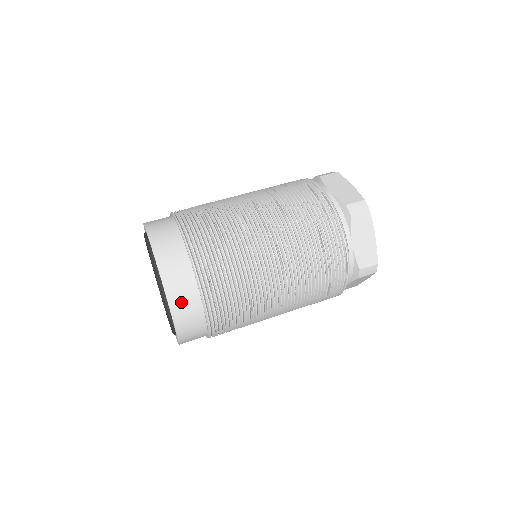
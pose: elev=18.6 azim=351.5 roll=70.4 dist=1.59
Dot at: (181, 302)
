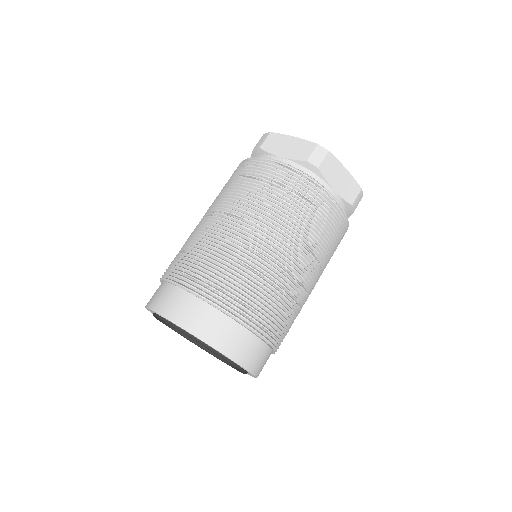
Dot at: (180, 312)
